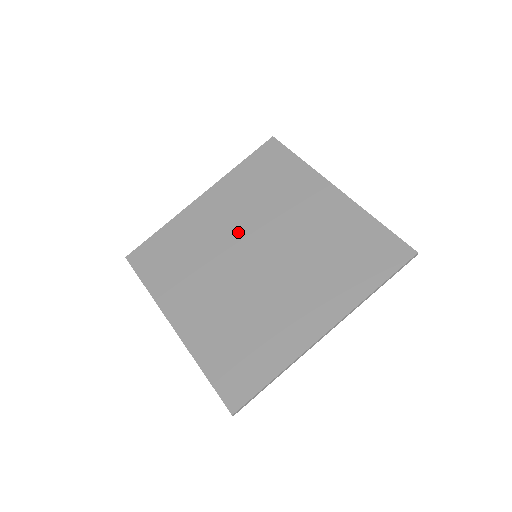
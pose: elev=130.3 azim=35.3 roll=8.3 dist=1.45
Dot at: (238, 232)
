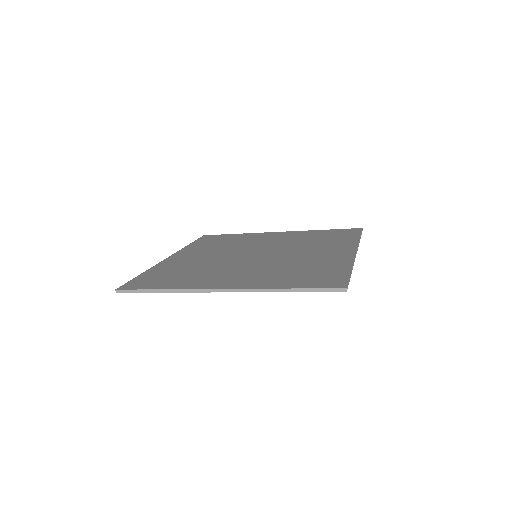
Dot at: (227, 254)
